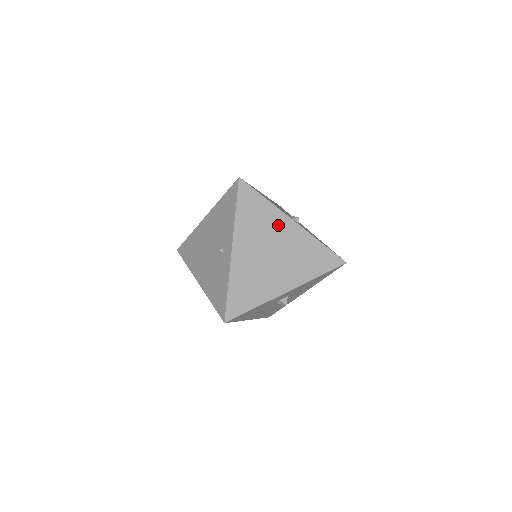
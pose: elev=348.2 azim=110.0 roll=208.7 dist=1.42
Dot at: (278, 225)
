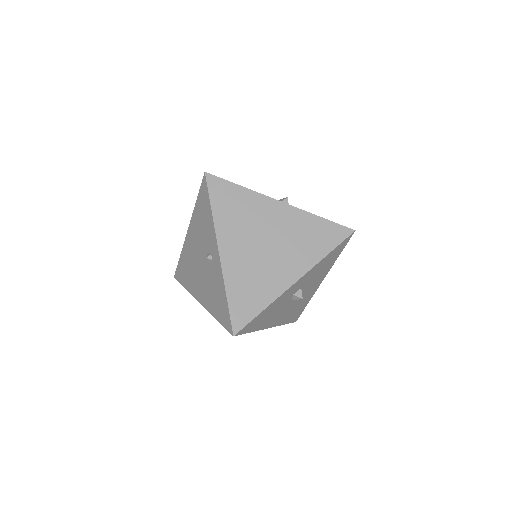
Dot at: (264, 211)
